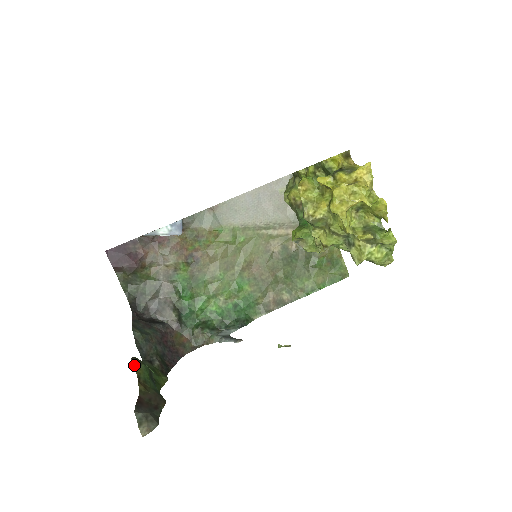
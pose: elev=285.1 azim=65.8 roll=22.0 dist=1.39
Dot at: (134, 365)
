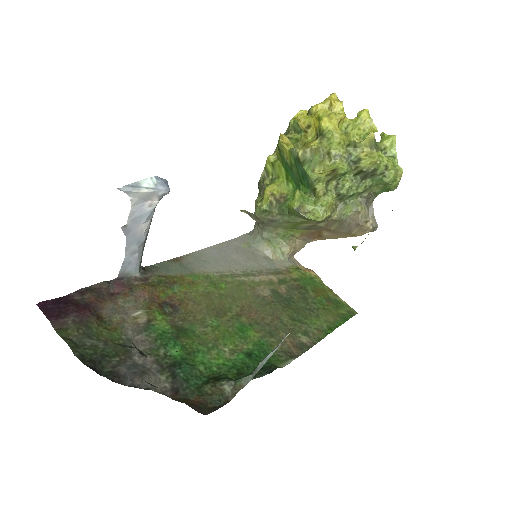
Dot at: occluded
